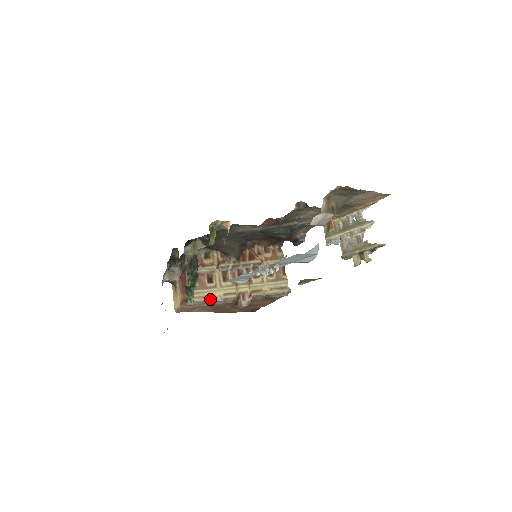
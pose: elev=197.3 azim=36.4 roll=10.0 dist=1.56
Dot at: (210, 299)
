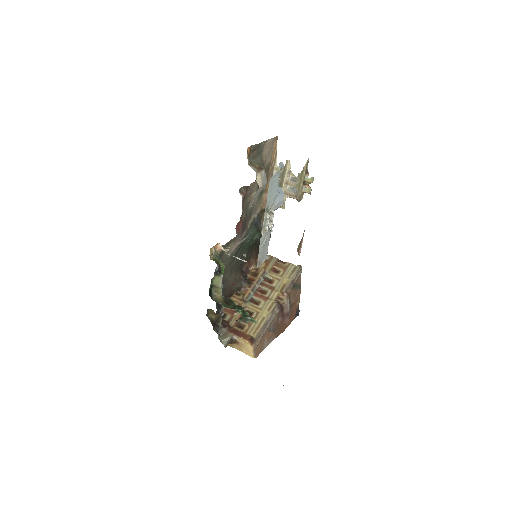
Dot at: (264, 322)
